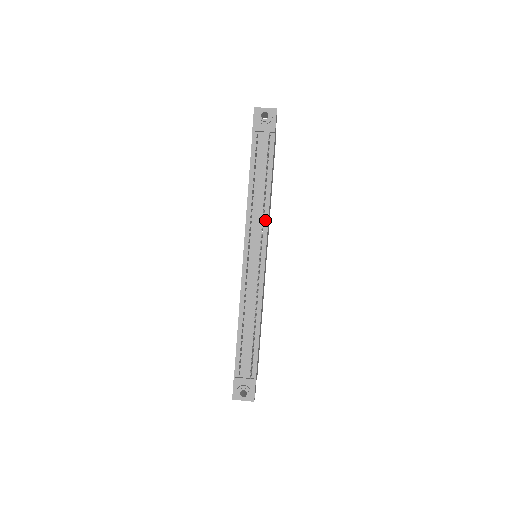
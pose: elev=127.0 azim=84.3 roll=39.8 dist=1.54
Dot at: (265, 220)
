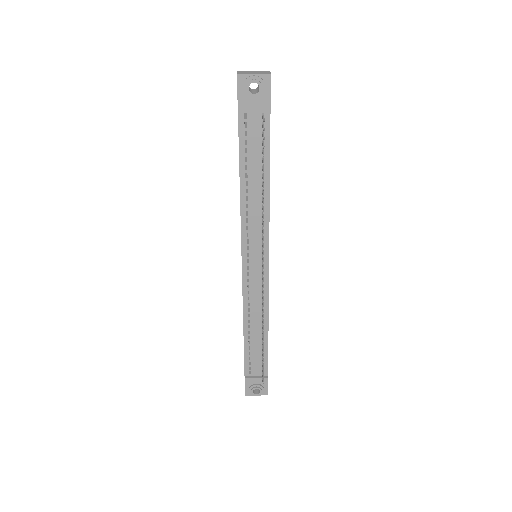
Dot at: (265, 223)
